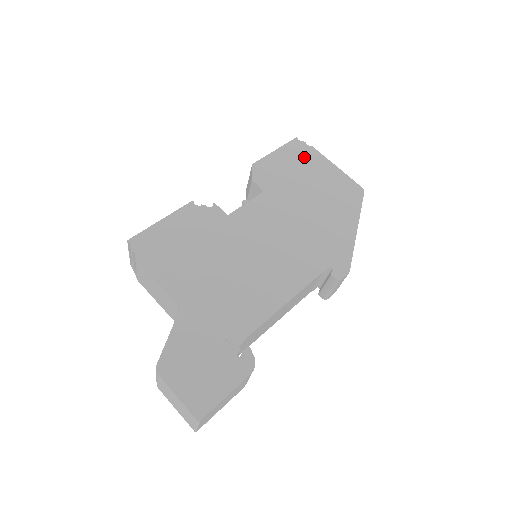
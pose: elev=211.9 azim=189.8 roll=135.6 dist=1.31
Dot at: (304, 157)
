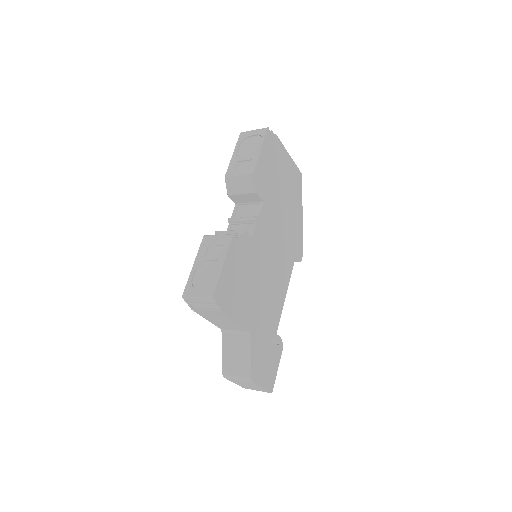
Dot at: (275, 151)
